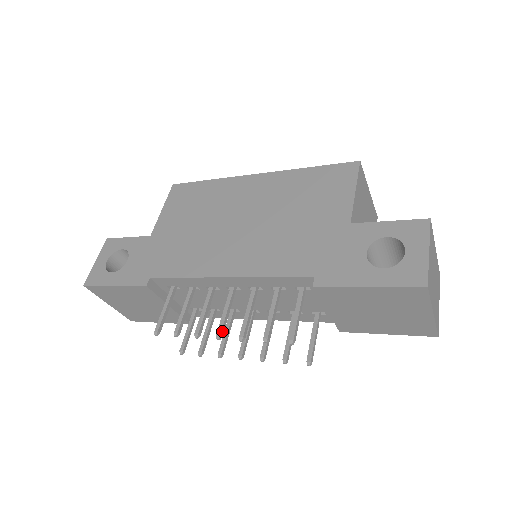
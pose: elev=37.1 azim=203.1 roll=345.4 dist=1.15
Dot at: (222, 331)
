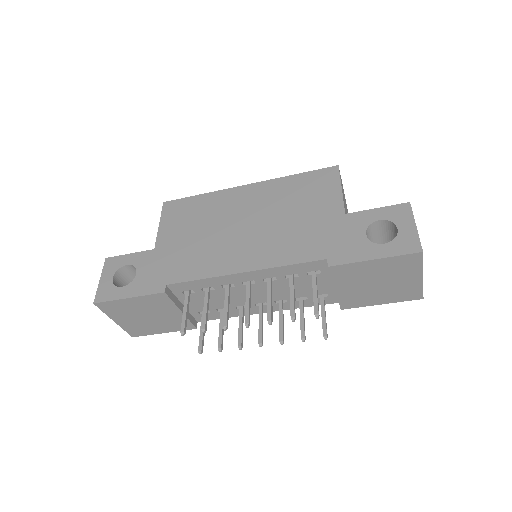
Dot at: (249, 319)
